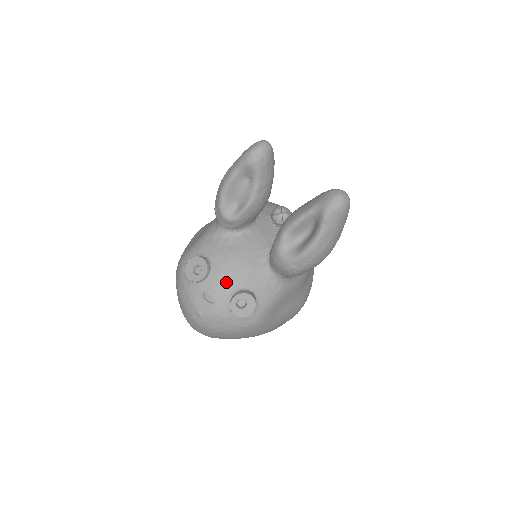
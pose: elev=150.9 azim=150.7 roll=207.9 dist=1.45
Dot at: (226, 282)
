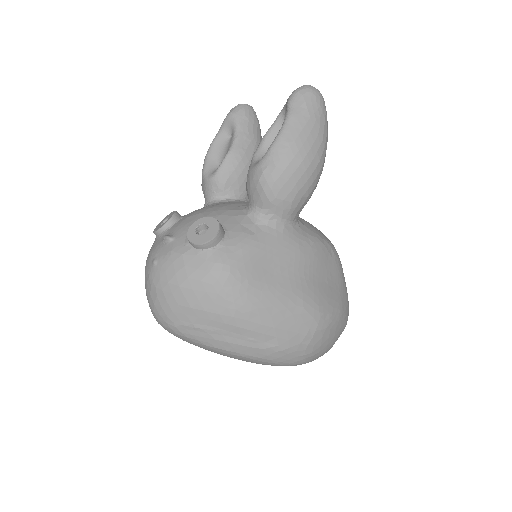
Dot at: (192, 221)
